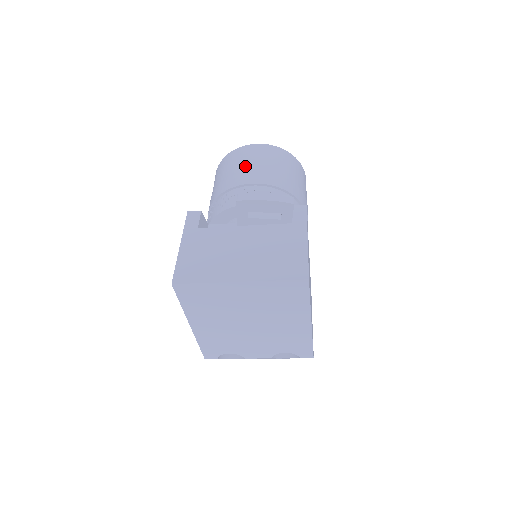
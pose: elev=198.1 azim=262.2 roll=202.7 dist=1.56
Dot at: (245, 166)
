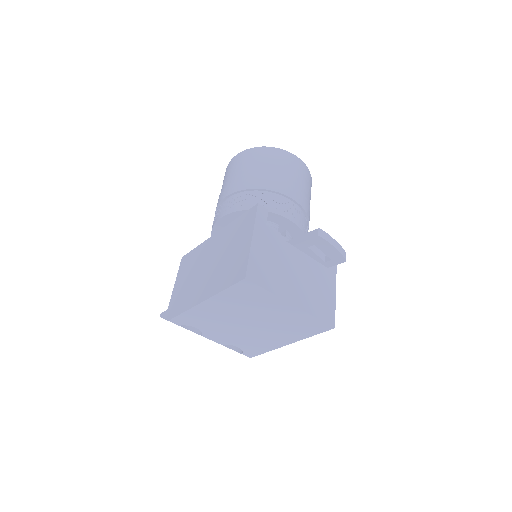
Dot at: (291, 177)
